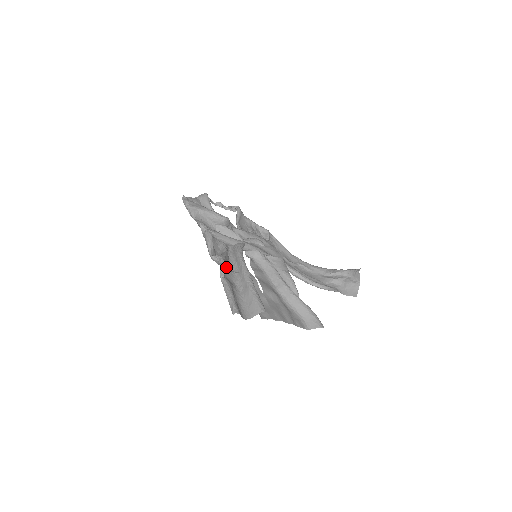
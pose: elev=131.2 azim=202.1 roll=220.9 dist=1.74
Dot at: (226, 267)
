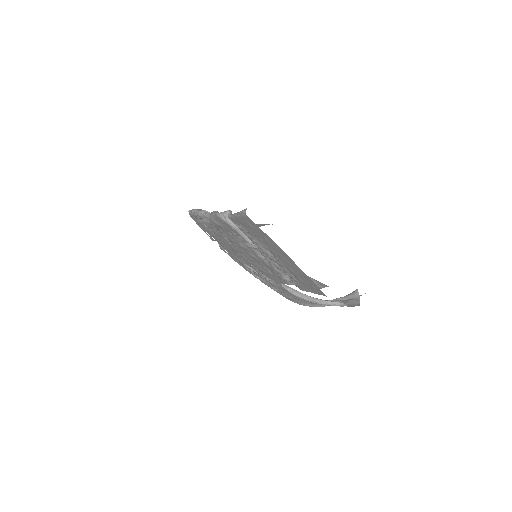
Dot at: (232, 223)
